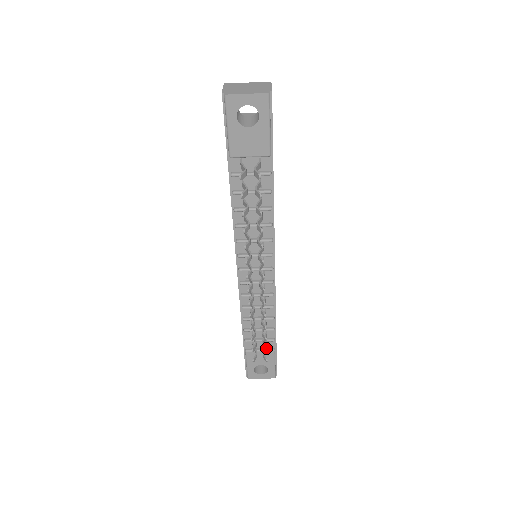
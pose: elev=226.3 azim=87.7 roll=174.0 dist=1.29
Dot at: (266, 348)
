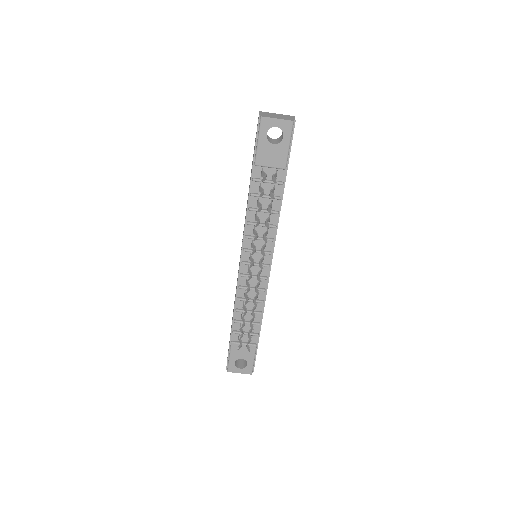
Dot at: occluded
